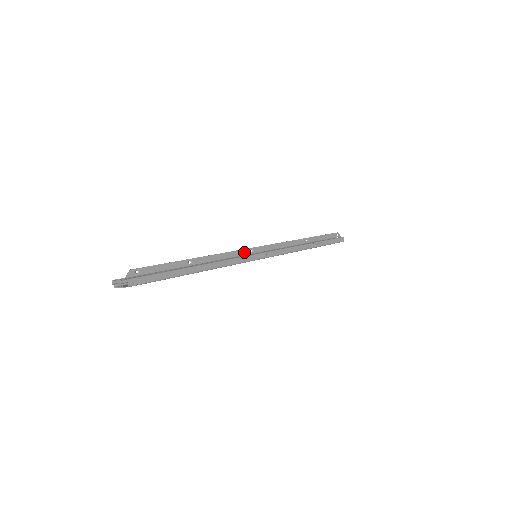
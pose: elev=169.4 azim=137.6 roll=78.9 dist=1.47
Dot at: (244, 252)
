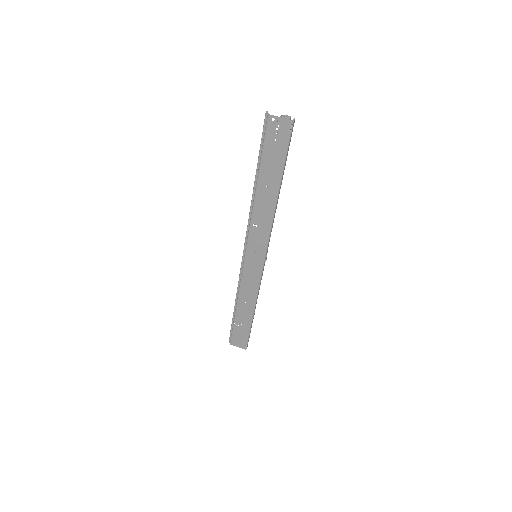
Dot at: occluded
